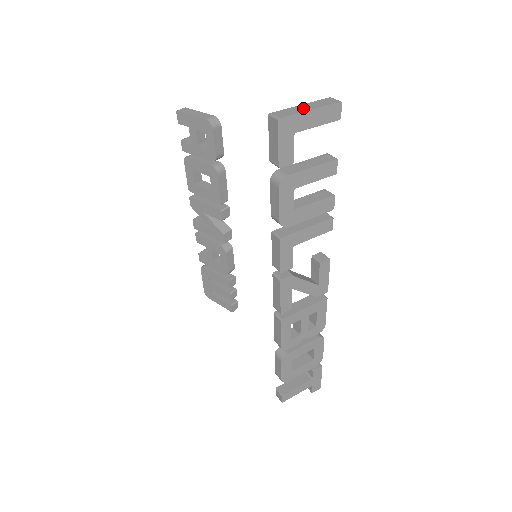
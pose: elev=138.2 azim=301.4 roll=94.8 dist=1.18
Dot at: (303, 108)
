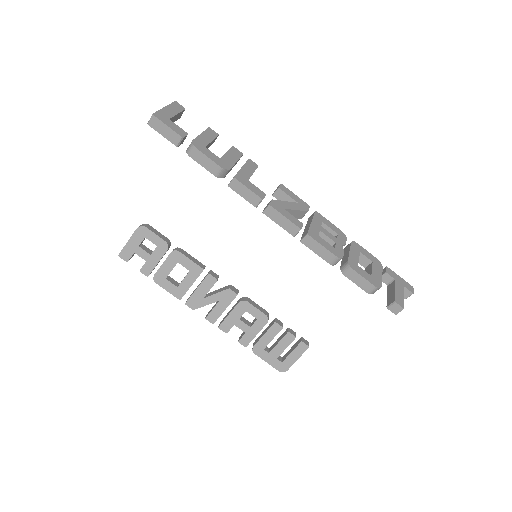
Dot at: occluded
